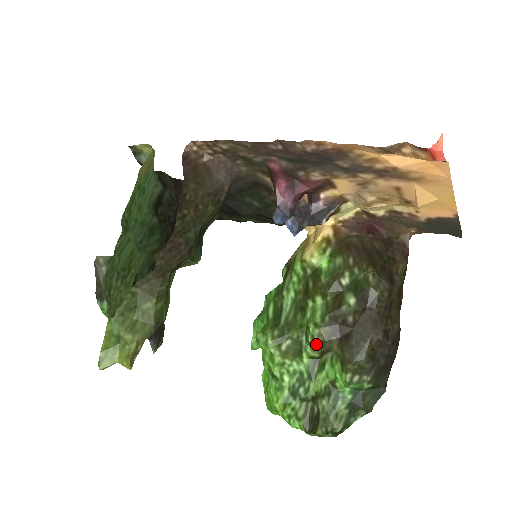
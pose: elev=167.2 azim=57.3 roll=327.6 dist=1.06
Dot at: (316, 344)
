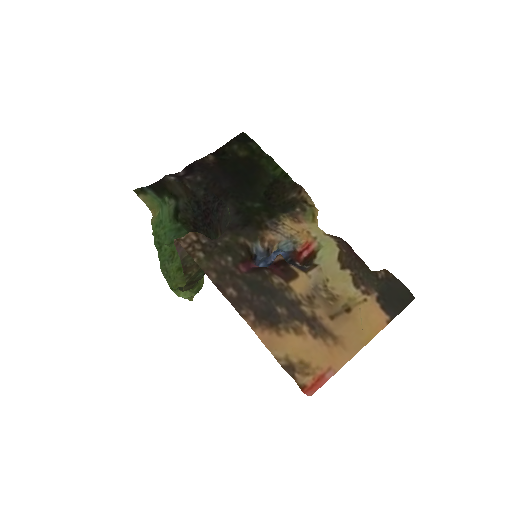
Dot at: occluded
